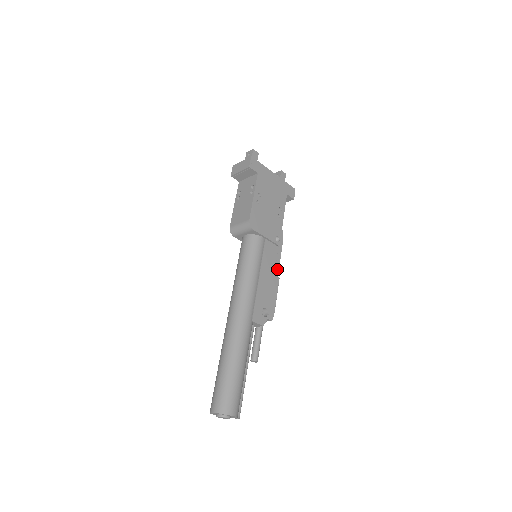
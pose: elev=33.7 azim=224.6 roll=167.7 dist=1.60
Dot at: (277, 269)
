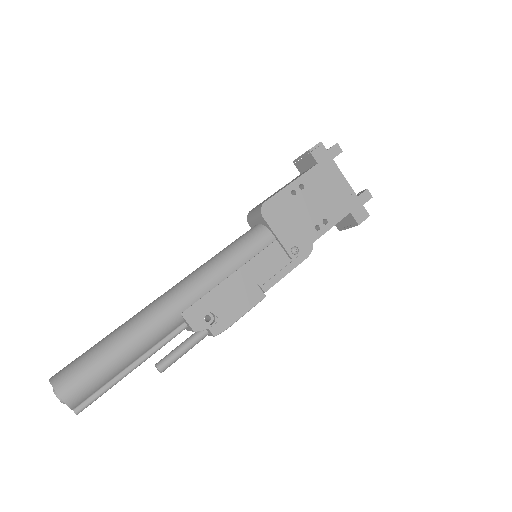
Dot at: (270, 284)
